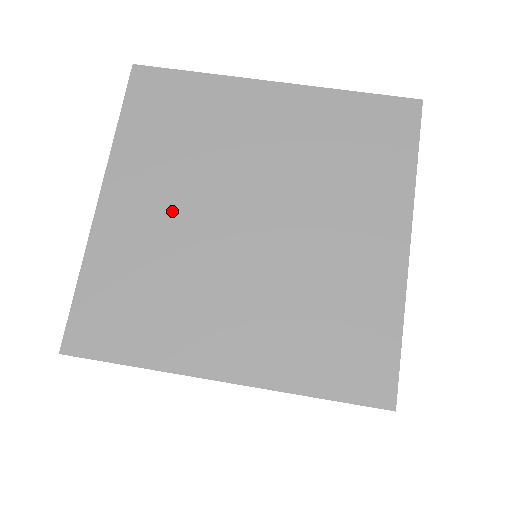
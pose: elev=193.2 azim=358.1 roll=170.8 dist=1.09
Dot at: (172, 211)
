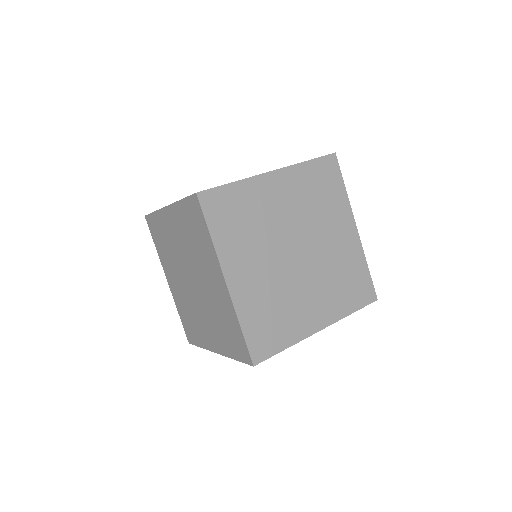
Dot at: (179, 244)
